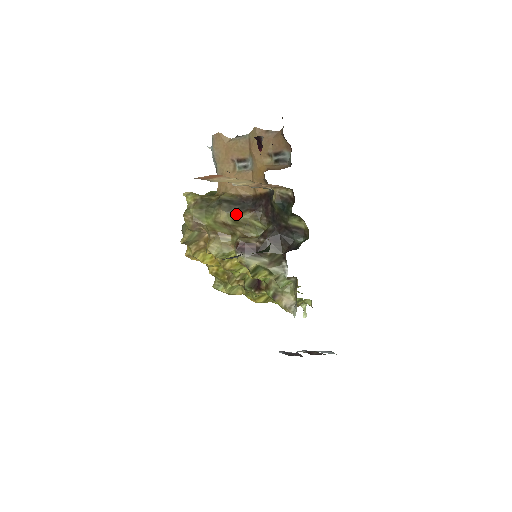
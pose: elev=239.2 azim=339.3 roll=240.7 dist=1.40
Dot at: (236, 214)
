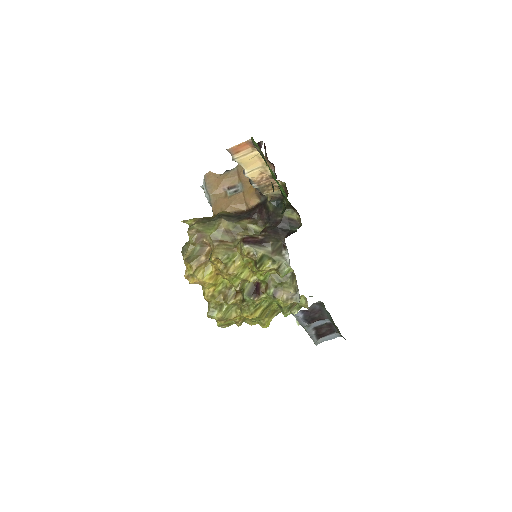
Dot at: (235, 222)
